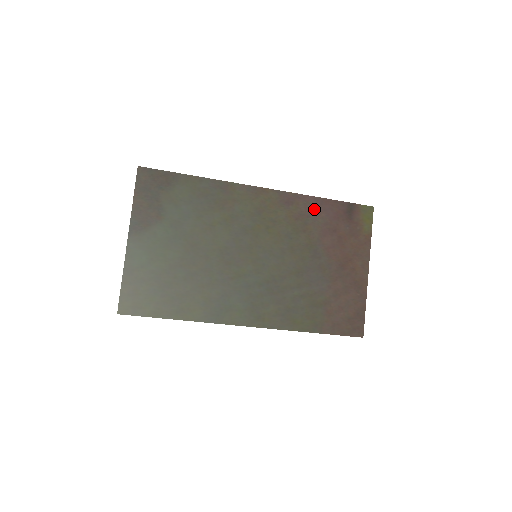
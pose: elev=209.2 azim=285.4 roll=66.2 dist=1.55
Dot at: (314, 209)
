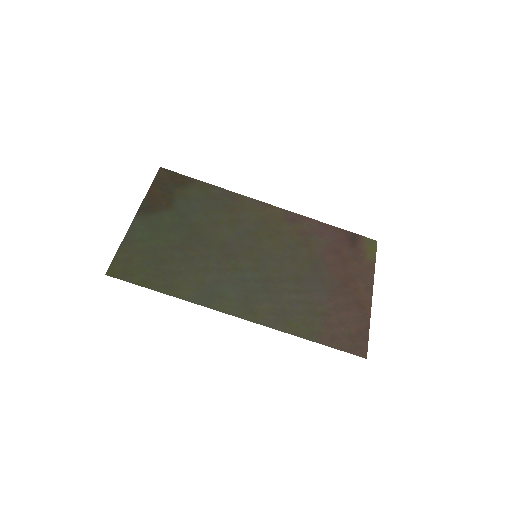
Dot at: (318, 230)
